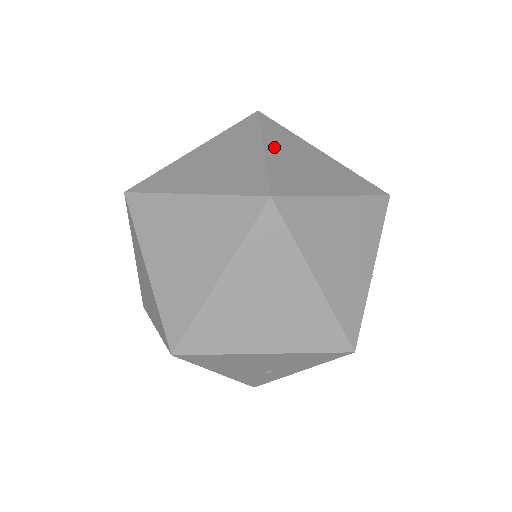
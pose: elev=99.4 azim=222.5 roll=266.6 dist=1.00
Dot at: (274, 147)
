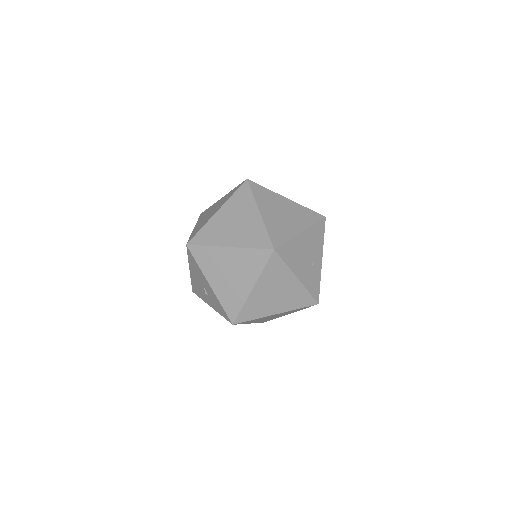
Dot at: occluded
